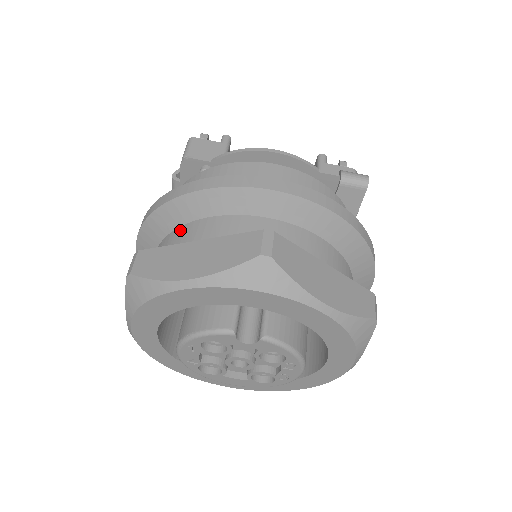
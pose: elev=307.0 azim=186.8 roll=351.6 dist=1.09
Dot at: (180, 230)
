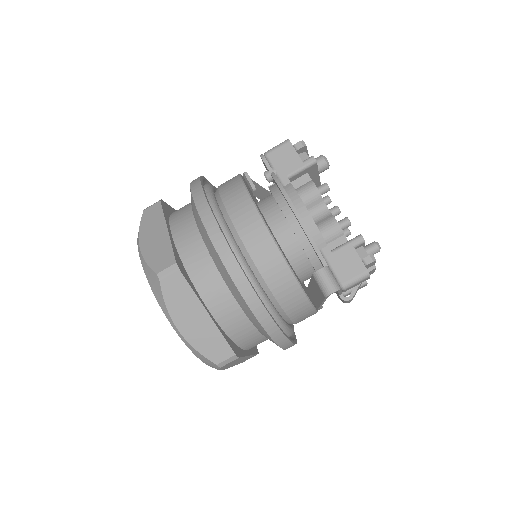
Dot at: (188, 209)
